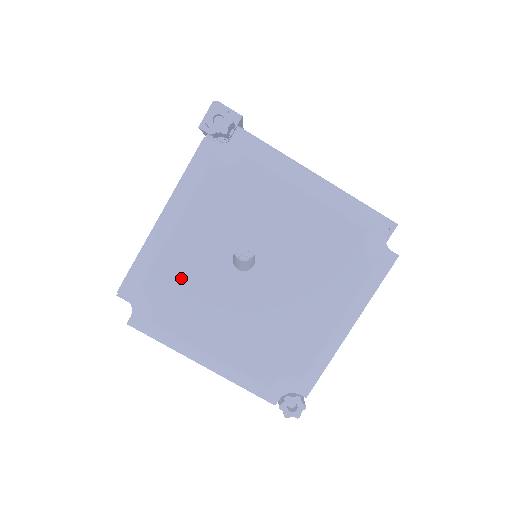
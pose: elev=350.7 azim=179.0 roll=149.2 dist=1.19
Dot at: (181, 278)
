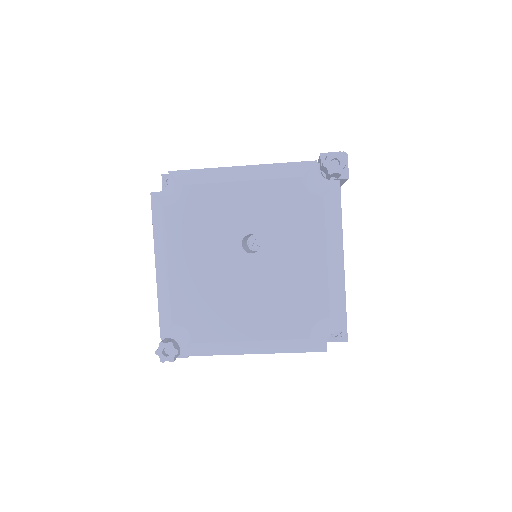
Dot at: (209, 209)
